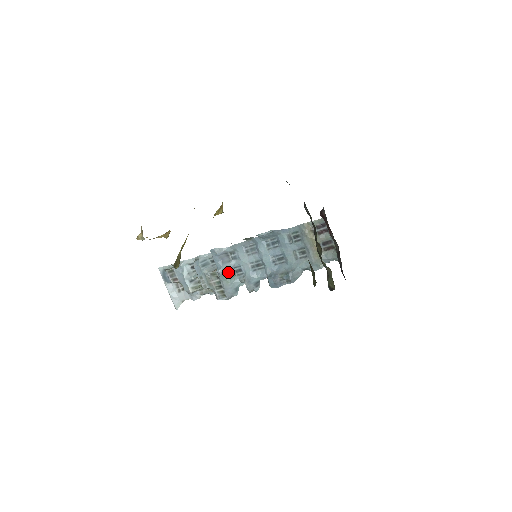
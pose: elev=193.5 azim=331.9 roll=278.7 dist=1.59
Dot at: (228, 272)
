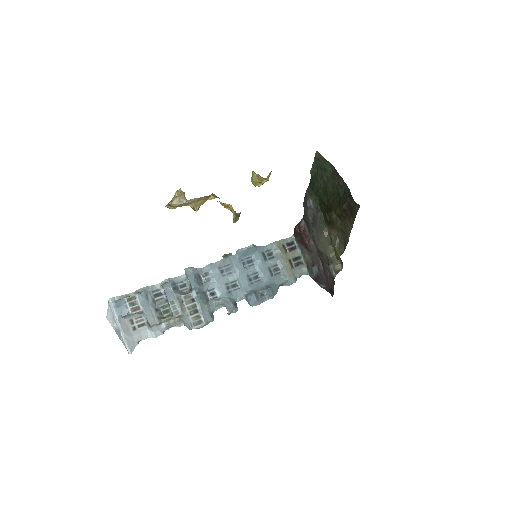
Dot at: (203, 294)
